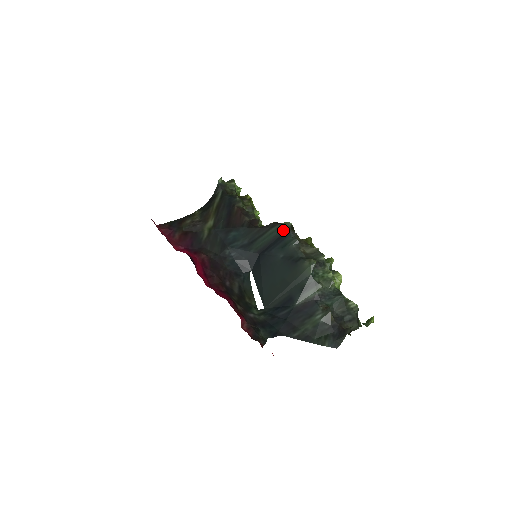
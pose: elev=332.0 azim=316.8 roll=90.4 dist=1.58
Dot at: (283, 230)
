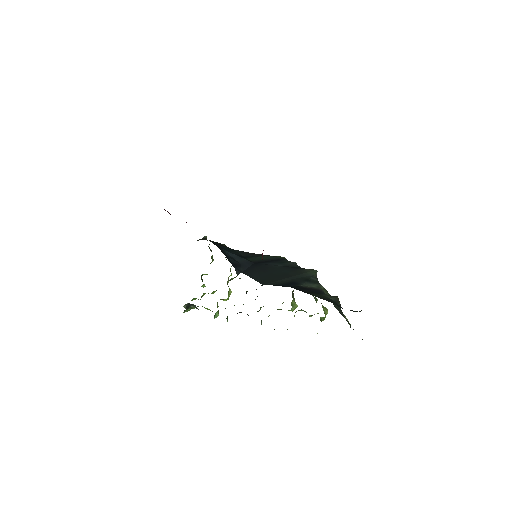
Dot at: (279, 258)
